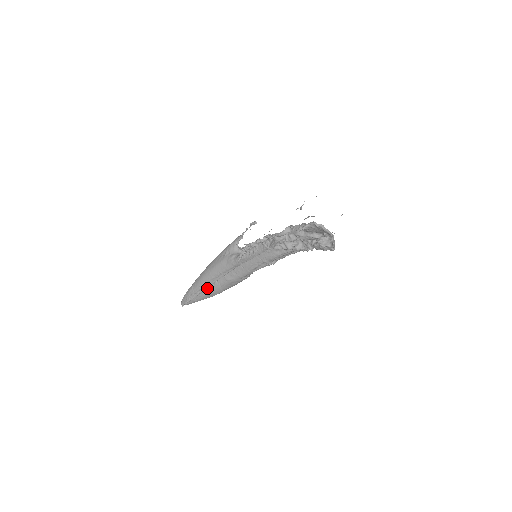
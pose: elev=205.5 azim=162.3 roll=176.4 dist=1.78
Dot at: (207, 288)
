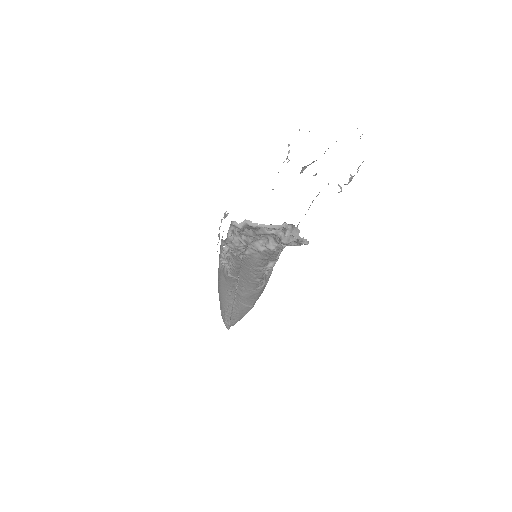
Dot at: (233, 307)
